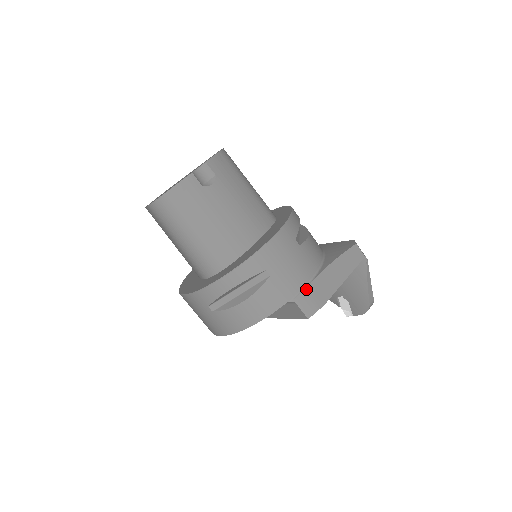
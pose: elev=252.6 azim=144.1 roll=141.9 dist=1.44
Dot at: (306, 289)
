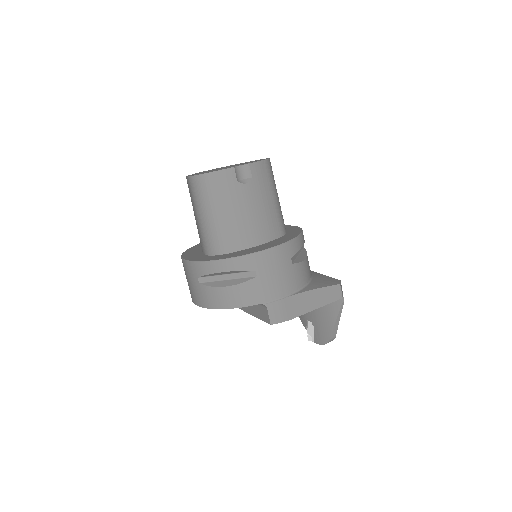
Dot at: (280, 301)
